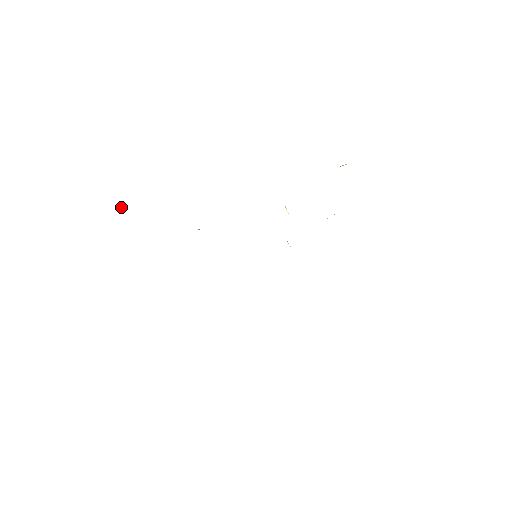
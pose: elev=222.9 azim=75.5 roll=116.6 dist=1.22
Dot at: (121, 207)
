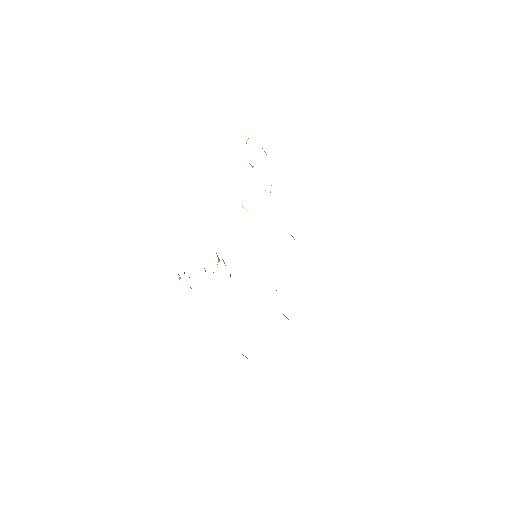
Dot at: occluded
